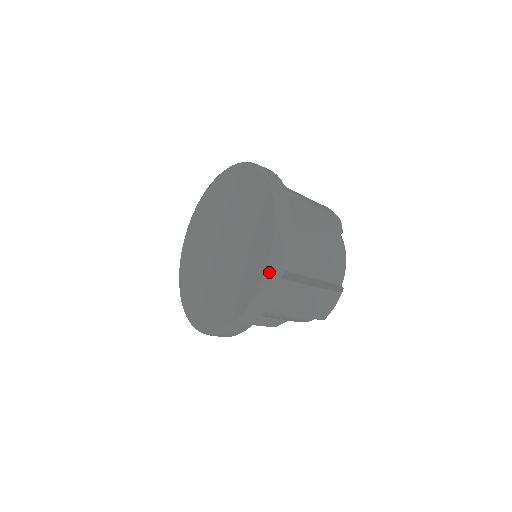
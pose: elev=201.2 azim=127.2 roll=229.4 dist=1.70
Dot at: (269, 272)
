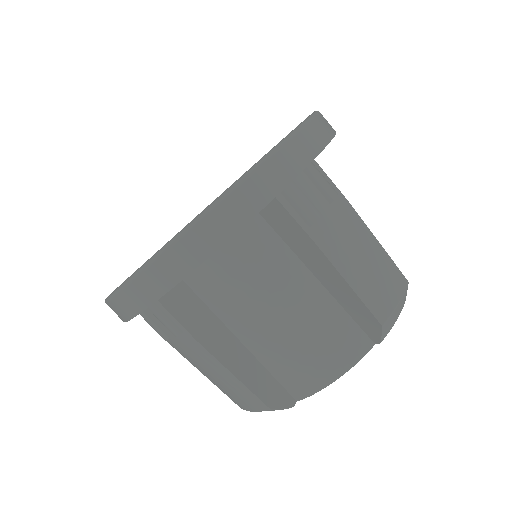
Dot at: (309, 121)
